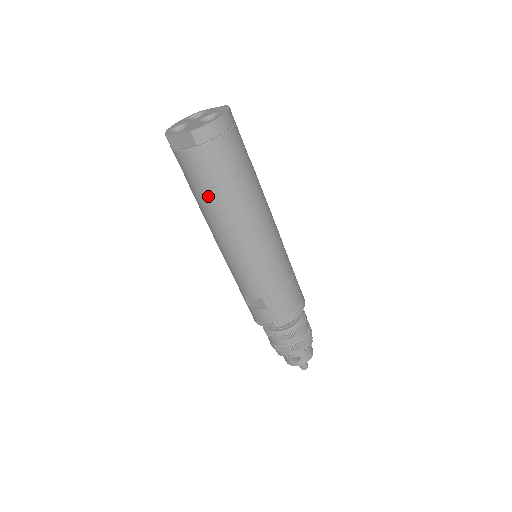
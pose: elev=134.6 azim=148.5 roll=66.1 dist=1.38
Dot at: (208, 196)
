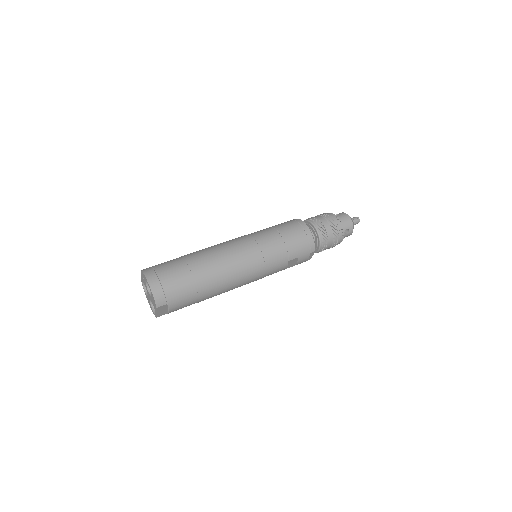
Dot at: (203, 297)
